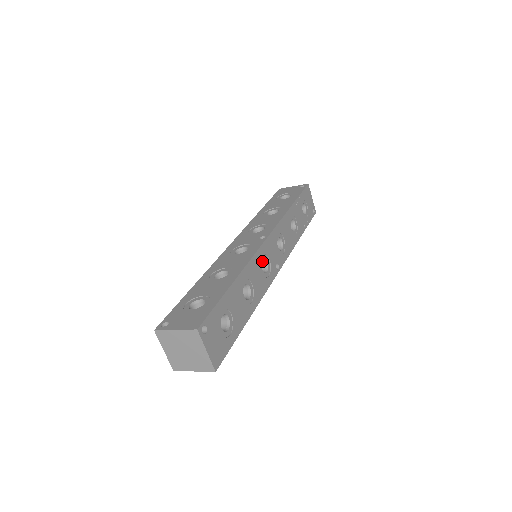
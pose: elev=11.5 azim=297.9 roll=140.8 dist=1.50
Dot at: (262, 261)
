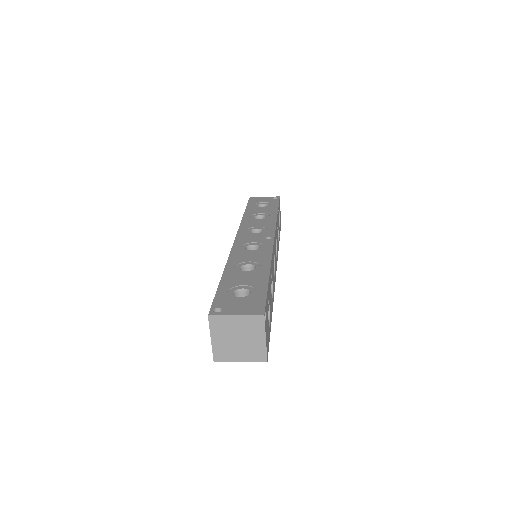
Dot at: occluded
